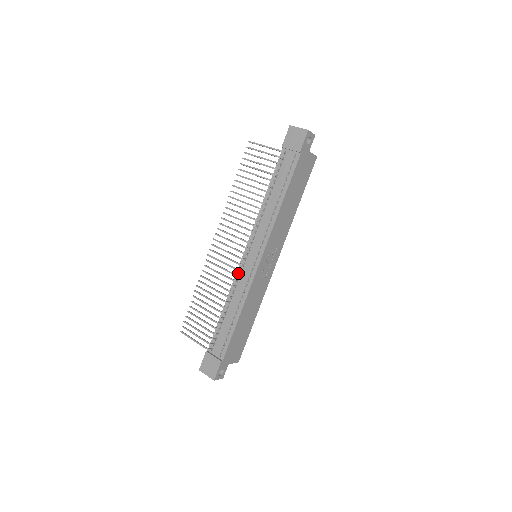
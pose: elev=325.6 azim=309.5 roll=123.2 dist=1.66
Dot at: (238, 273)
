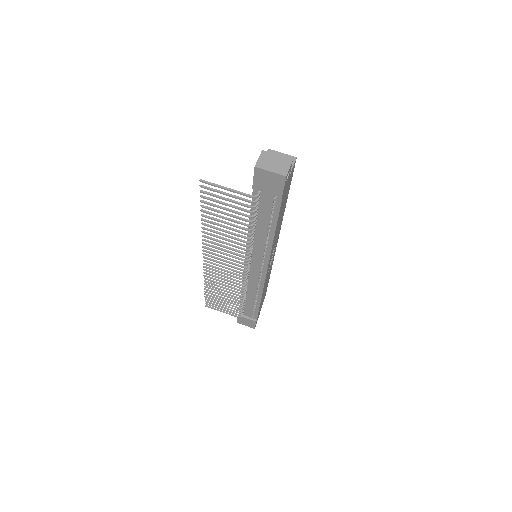
Dot at: occluded
